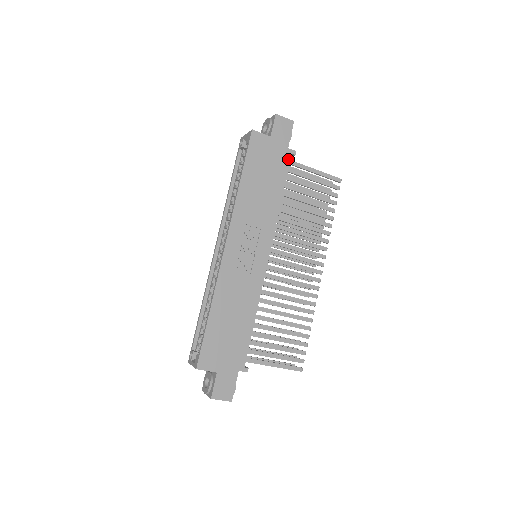
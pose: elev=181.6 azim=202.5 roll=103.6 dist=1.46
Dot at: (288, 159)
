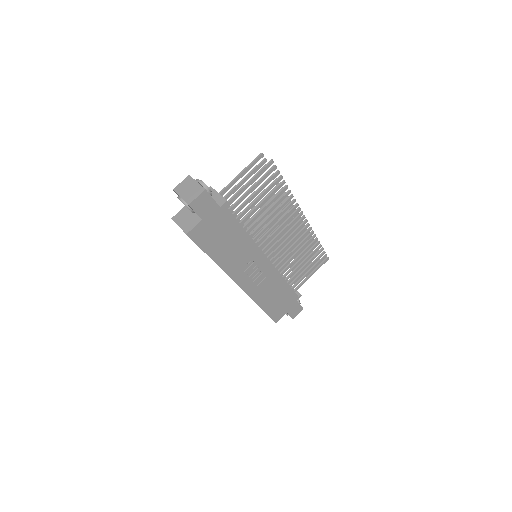
Dot at: (227, 212)
